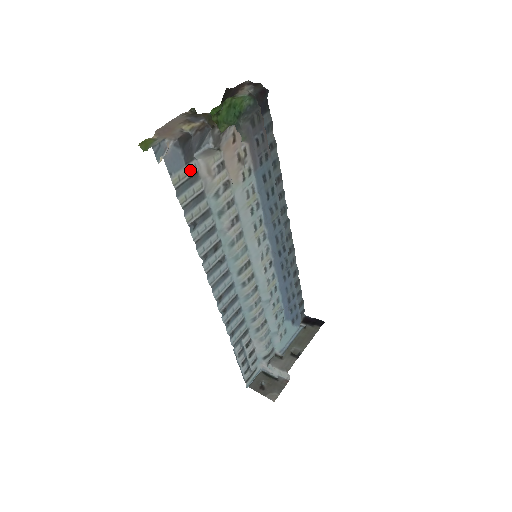
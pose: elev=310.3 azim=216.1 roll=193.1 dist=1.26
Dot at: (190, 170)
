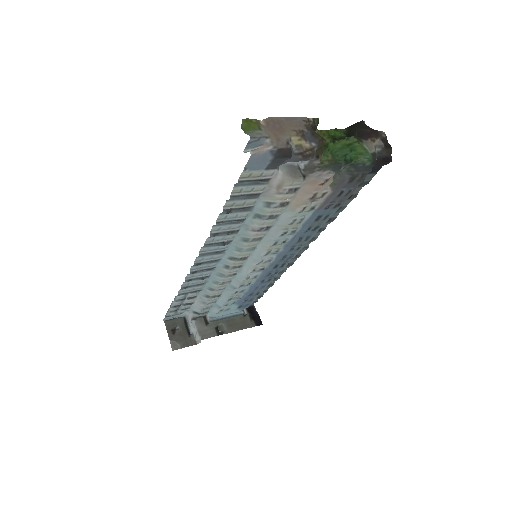
Dot at: (265, 174)
